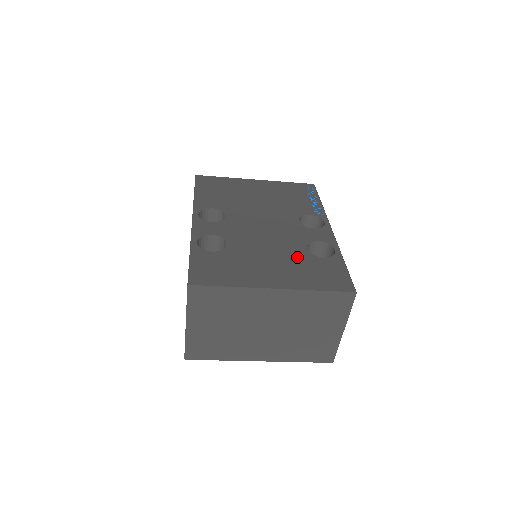
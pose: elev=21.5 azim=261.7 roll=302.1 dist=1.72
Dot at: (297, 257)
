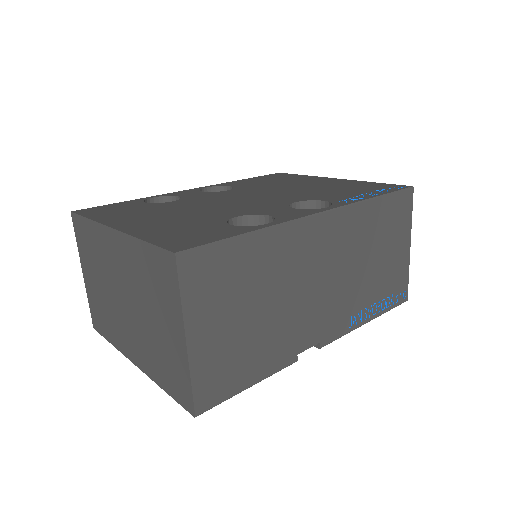
Dot at: (204, 218)
